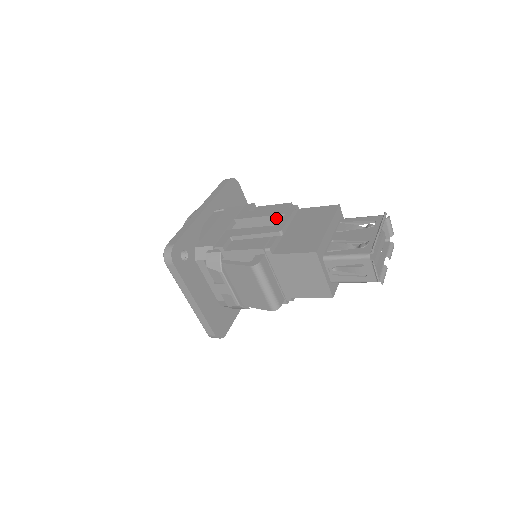
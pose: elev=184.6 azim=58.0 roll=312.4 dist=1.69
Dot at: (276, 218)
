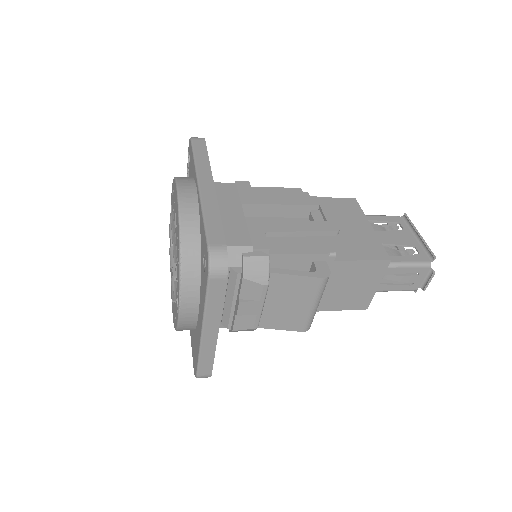
Dot at: (304, 209)
